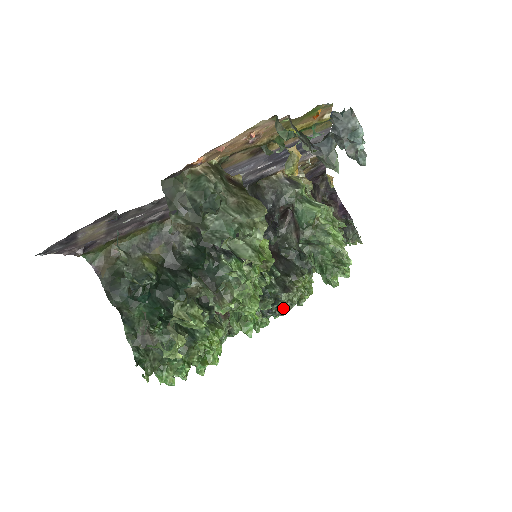
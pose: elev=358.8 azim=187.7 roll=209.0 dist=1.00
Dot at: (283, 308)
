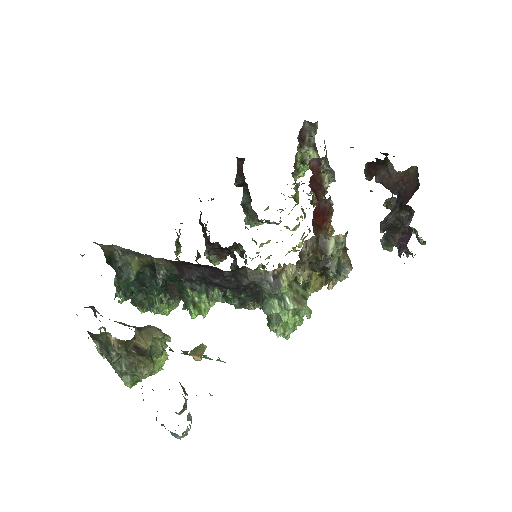
Dot at: occluded
